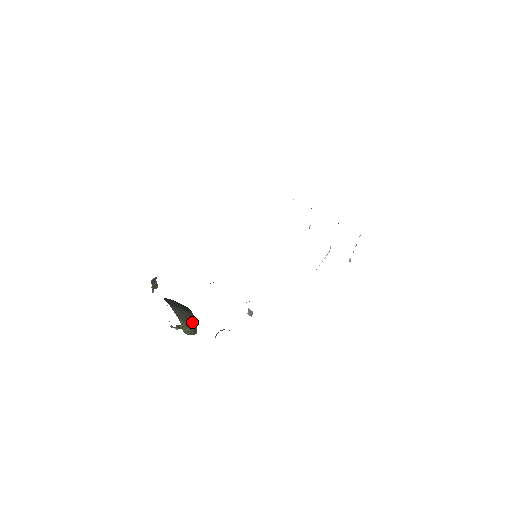
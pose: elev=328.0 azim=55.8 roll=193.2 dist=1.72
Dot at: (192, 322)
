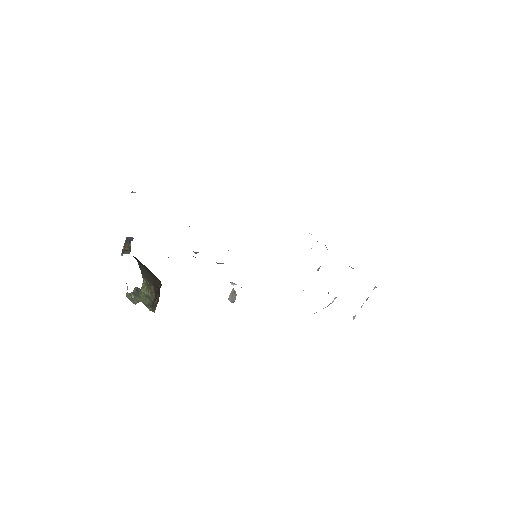
Dot at: (157, 287)
